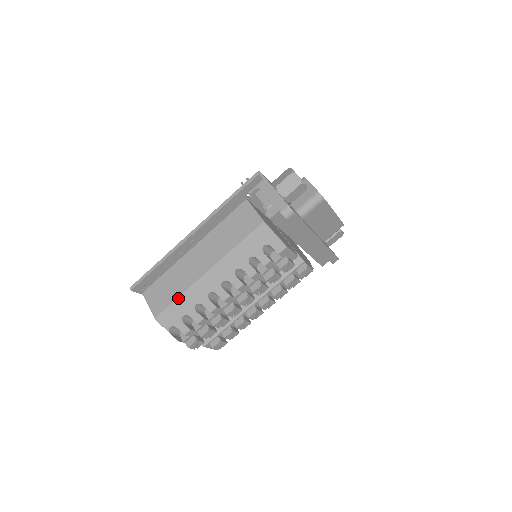
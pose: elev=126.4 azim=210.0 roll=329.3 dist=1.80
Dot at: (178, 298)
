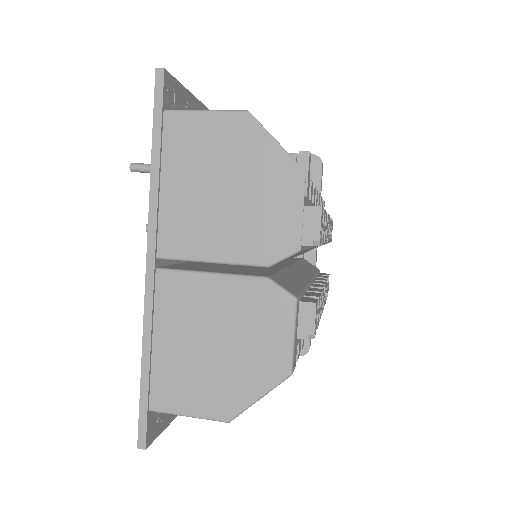
Dot at: occluded
